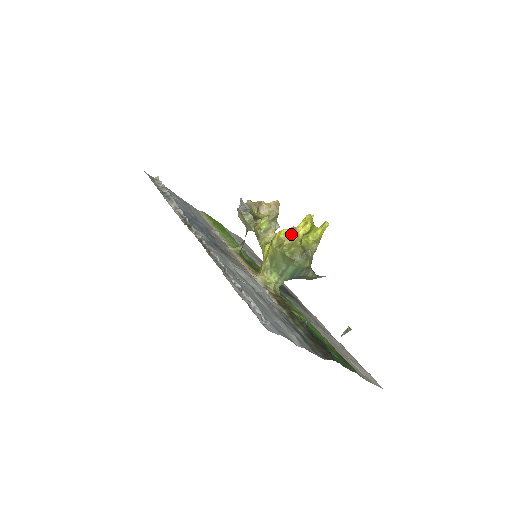
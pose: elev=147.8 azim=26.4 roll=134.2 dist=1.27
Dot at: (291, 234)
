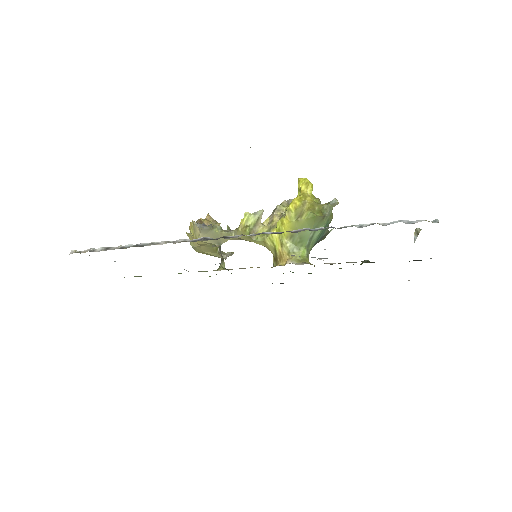
Dot at: (304, 198)
